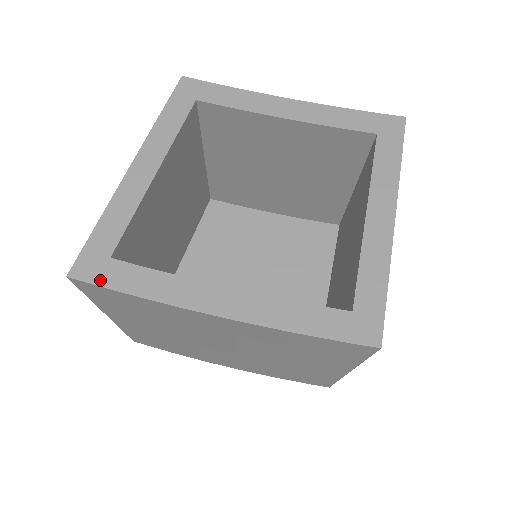
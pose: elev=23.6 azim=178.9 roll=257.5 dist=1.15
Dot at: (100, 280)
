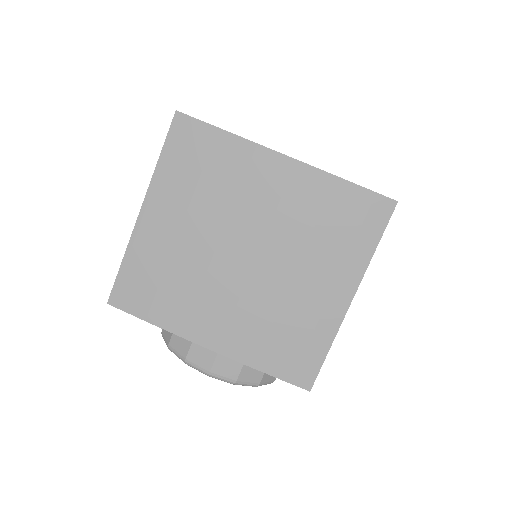
Dot at: (200, 120)
